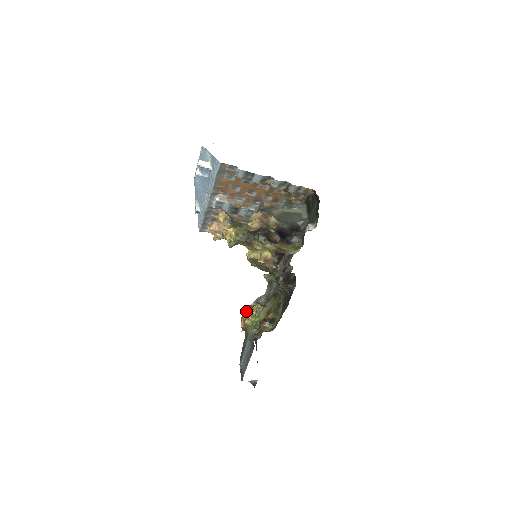
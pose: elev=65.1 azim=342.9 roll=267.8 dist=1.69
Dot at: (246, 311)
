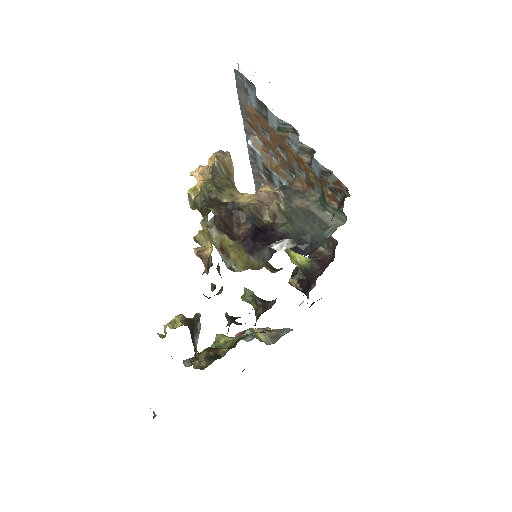
Dot at: occluded
